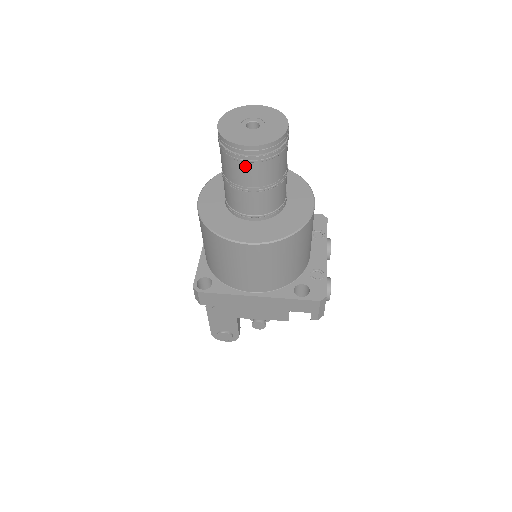
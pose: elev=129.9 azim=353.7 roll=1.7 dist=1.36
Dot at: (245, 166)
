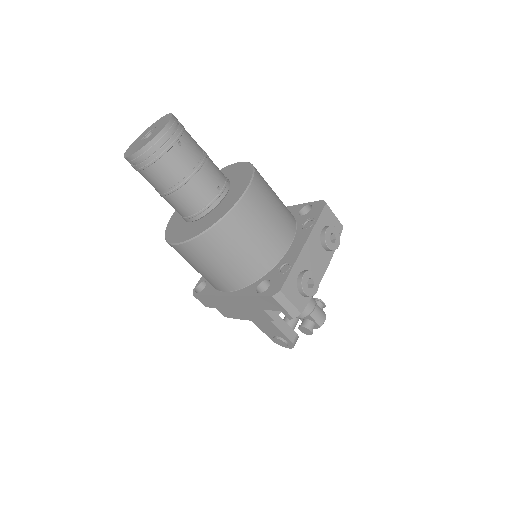
Dot at: (144, 174)
